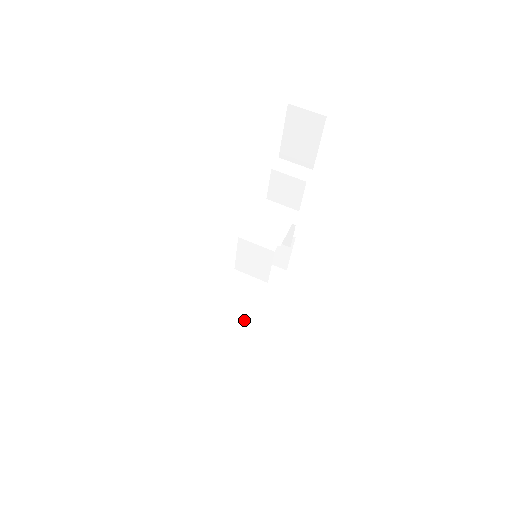
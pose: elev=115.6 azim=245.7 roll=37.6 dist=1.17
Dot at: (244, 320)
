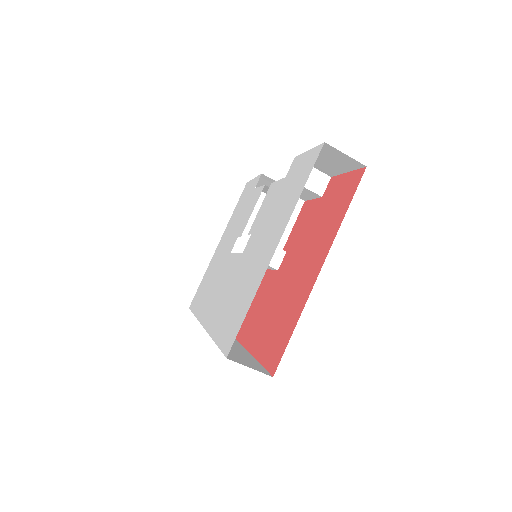
Dot at: occluded
